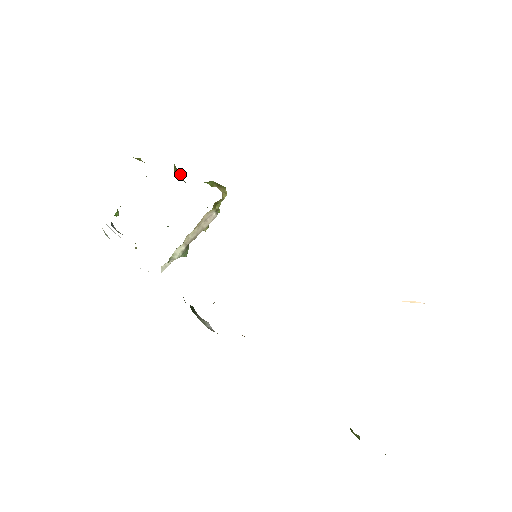
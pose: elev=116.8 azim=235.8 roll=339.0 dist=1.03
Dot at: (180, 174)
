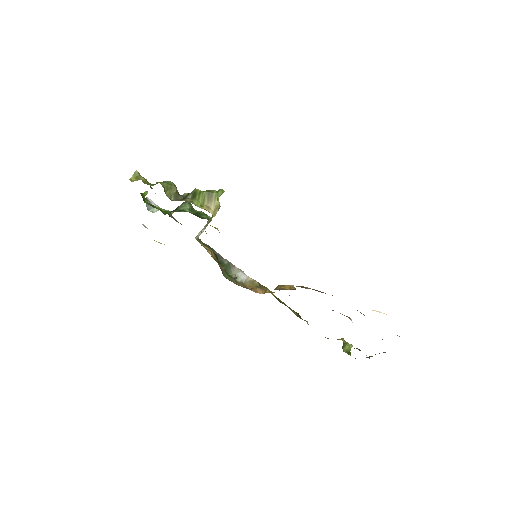
Dot at: (174, 190)
